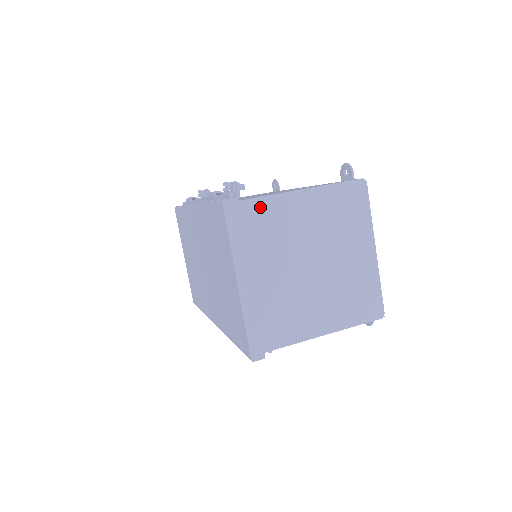
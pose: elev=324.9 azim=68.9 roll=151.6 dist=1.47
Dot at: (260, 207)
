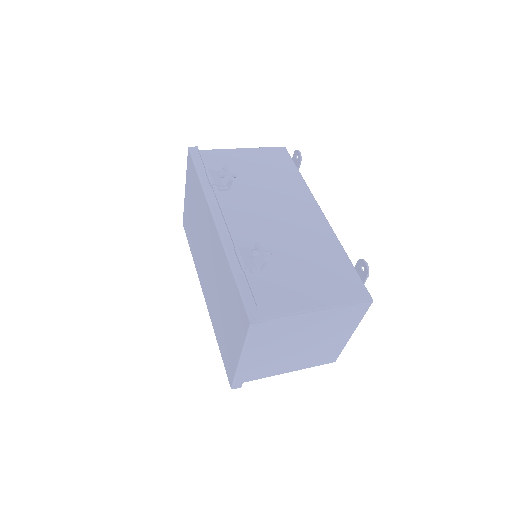
Dot at: (279, 321)
